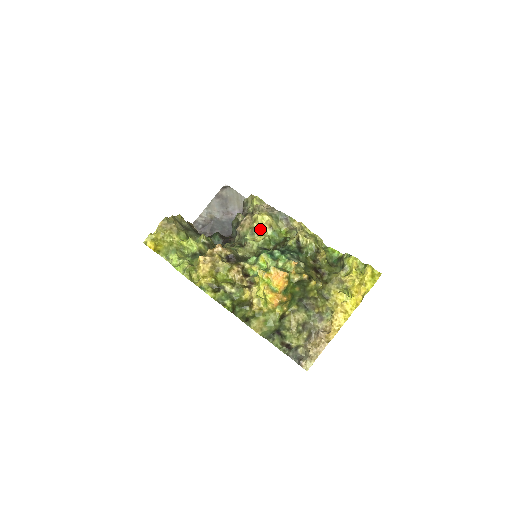
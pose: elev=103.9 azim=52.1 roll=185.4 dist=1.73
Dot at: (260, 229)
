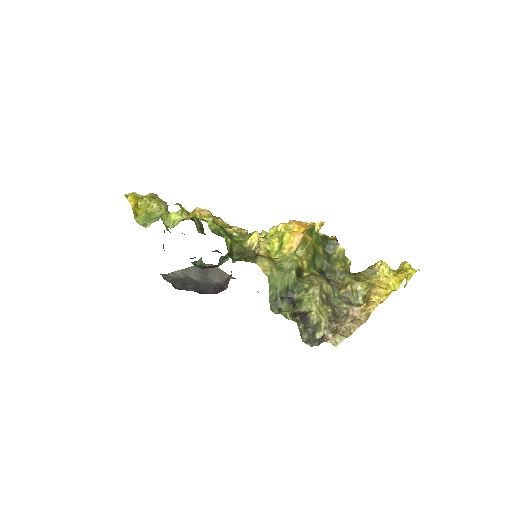
Dot at: occluded
